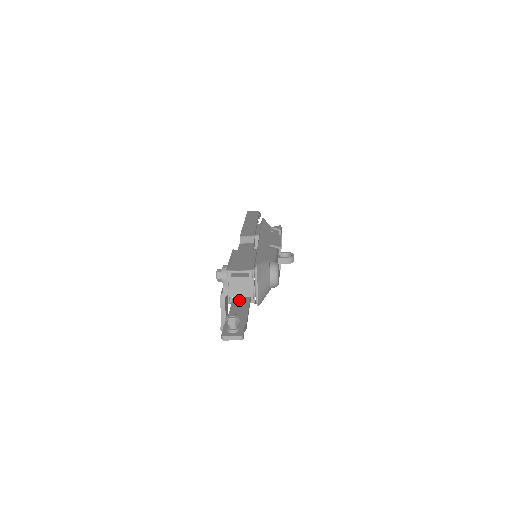
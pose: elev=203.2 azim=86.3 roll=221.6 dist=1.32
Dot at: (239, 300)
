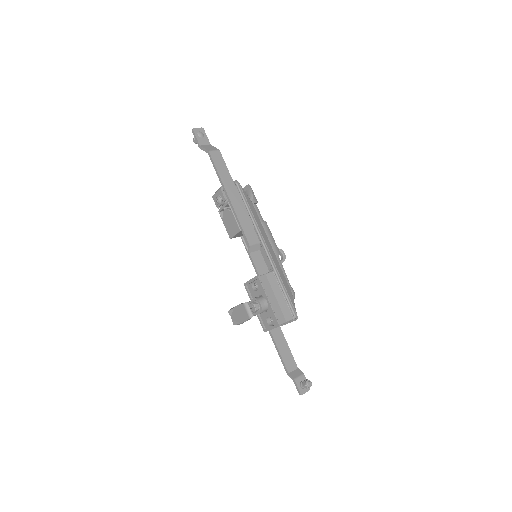
Dot at: (276, 332)
